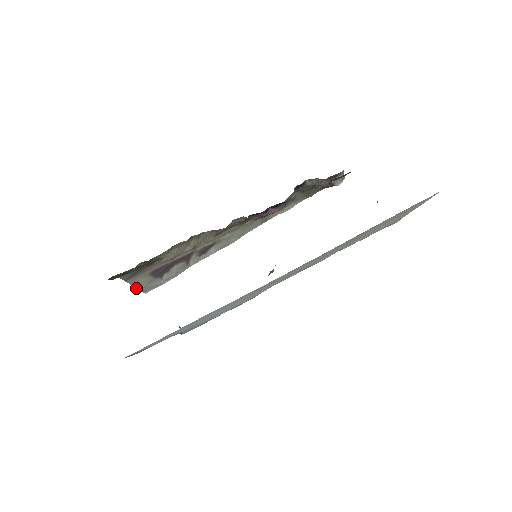
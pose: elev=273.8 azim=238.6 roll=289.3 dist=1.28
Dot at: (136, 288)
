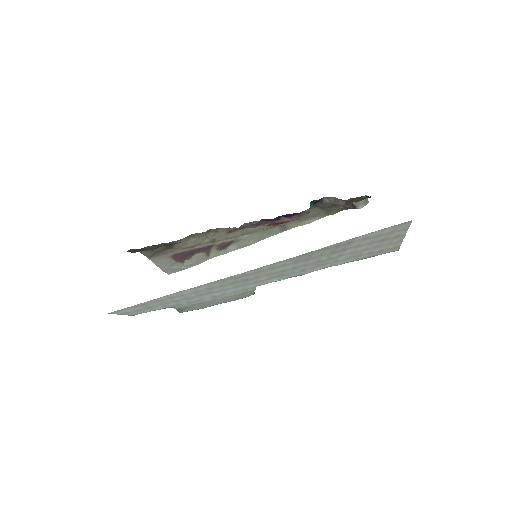
Dot at: (159, 267)
